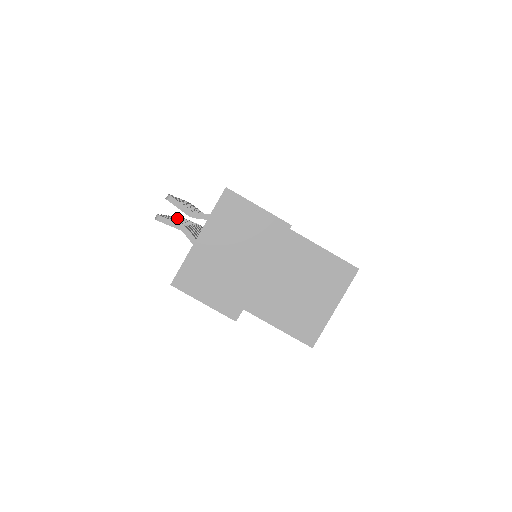
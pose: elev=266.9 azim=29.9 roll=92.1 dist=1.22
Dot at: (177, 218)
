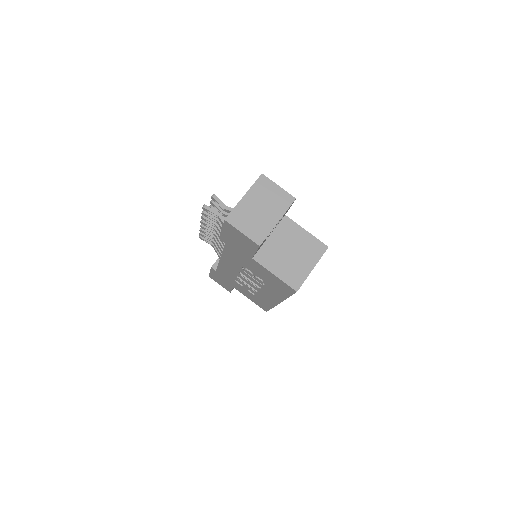
Dot at: occluded
